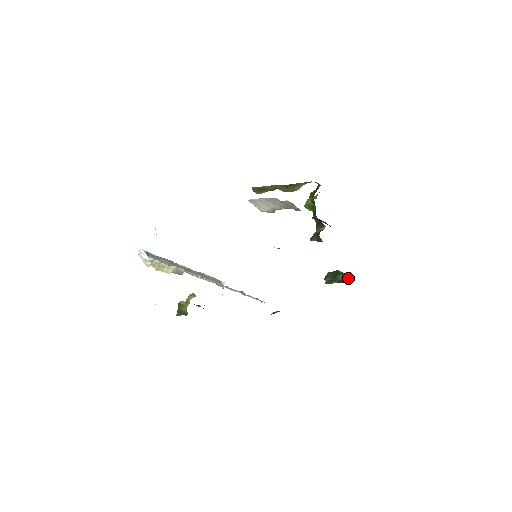
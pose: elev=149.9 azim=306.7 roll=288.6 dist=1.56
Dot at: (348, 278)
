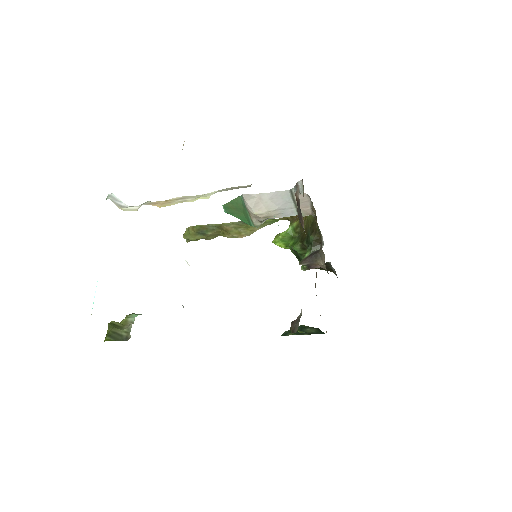
Dot at: (319, 330)
